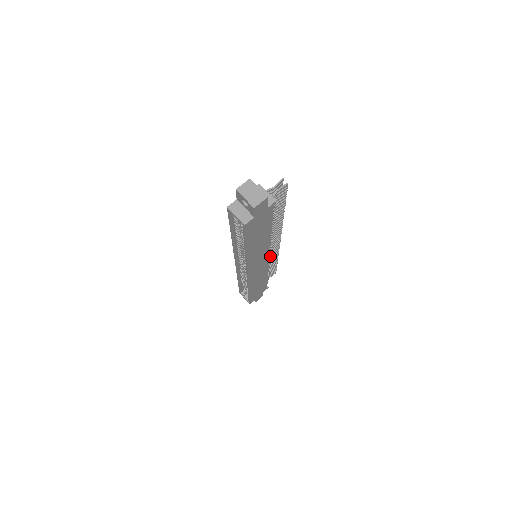
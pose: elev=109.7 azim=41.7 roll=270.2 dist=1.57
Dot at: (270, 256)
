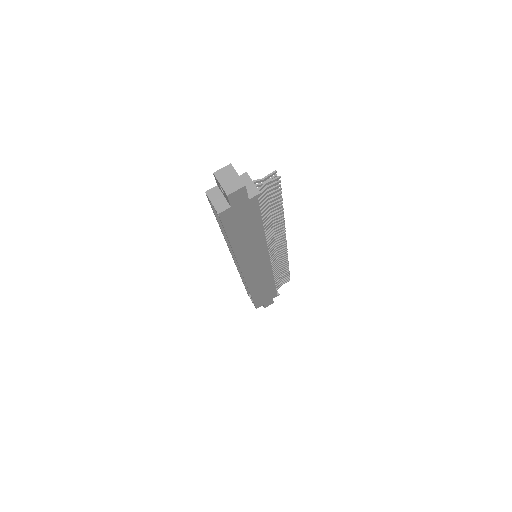
Dot at: (276, 259)
